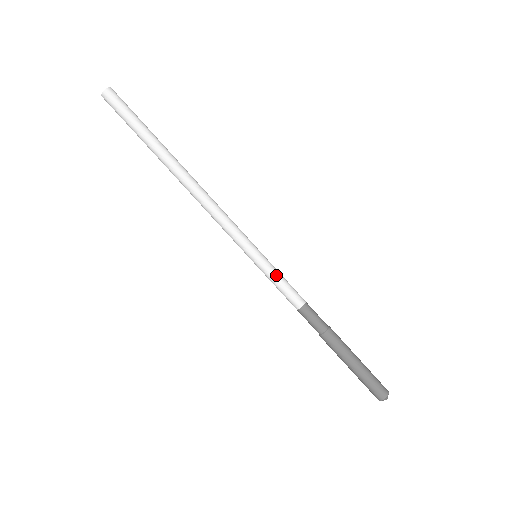
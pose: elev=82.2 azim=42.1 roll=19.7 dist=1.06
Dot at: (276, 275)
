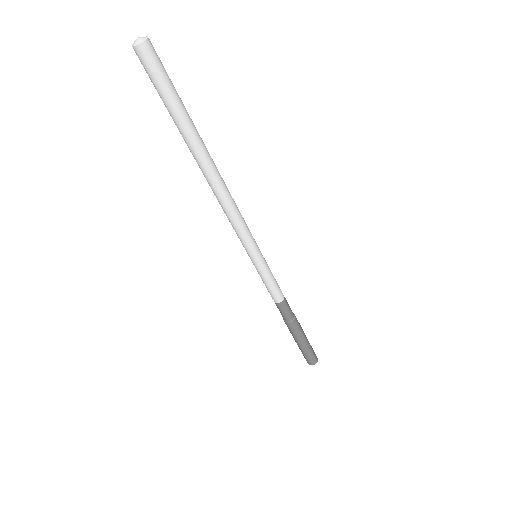
Dot at: (267, 278)
